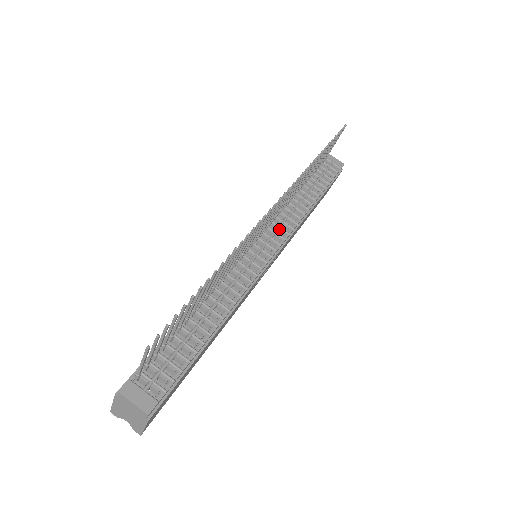
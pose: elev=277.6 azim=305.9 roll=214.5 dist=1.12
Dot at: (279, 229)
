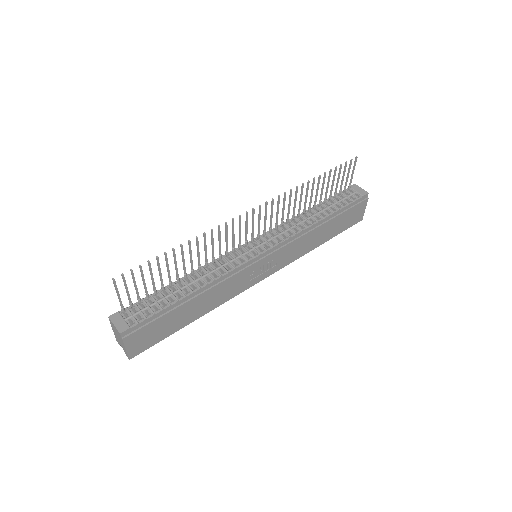
Dot at: (277, 236)
